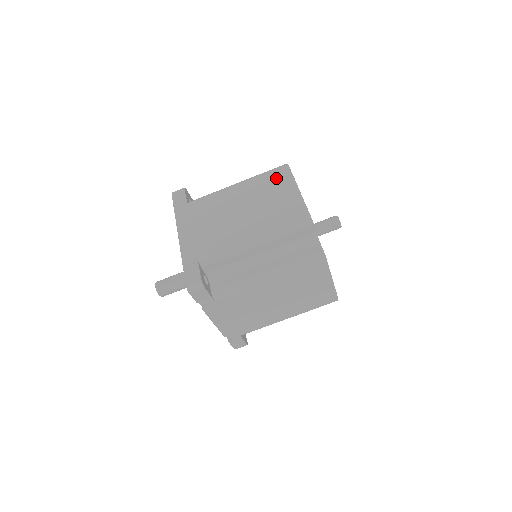
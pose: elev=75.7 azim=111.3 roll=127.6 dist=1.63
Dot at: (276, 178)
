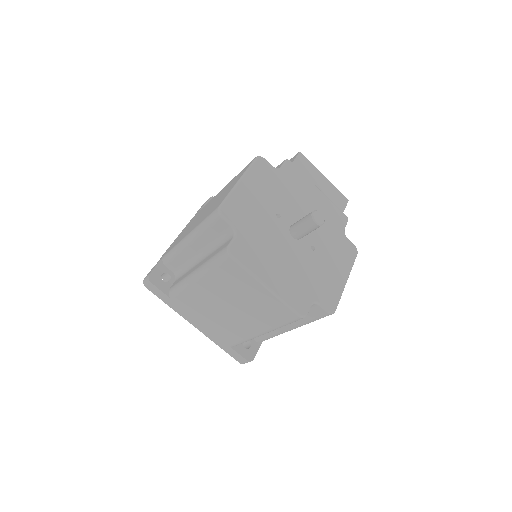
Dot at: (232, 275)
